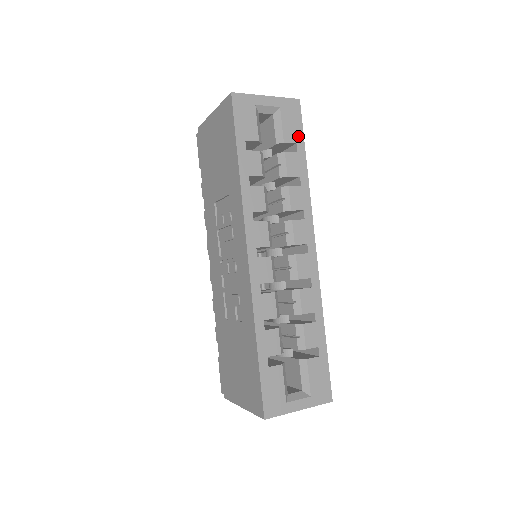
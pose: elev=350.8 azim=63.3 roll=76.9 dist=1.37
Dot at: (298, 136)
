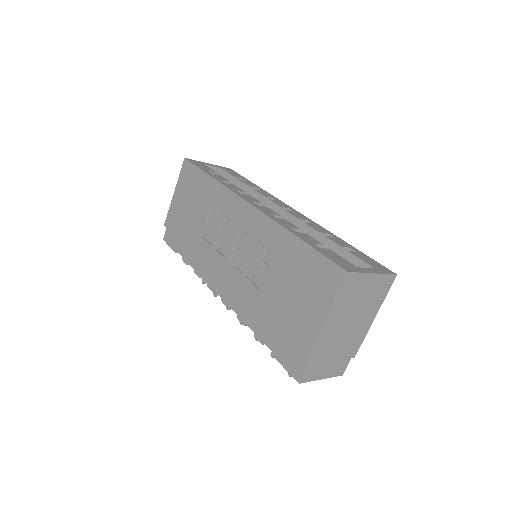
Dot at: (241, 177)
